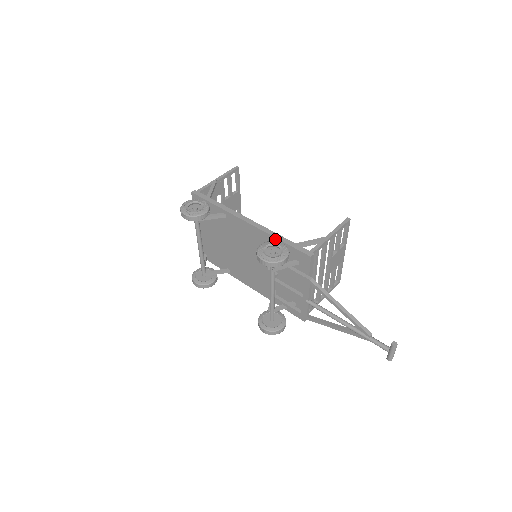
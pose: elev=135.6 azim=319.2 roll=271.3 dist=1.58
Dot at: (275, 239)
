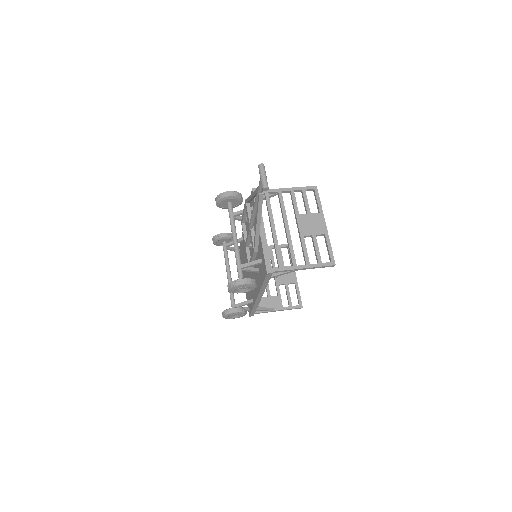
Dot at: occluded
